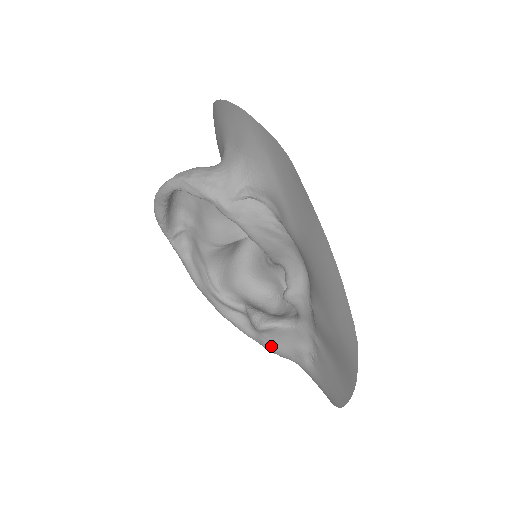
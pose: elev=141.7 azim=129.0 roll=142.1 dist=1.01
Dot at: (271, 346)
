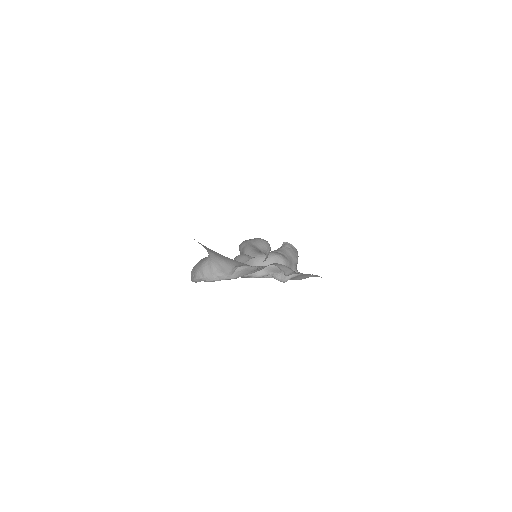
Dot at: occluded
